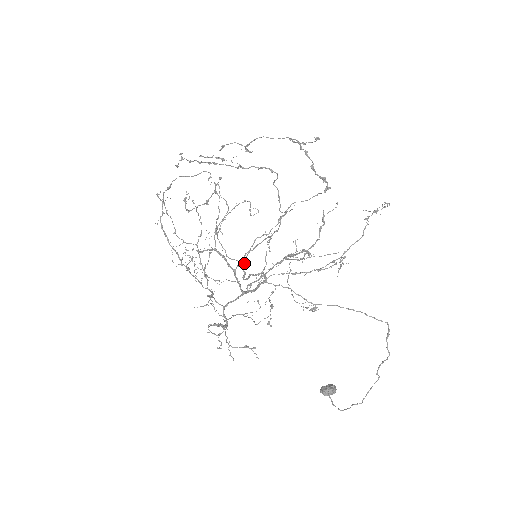
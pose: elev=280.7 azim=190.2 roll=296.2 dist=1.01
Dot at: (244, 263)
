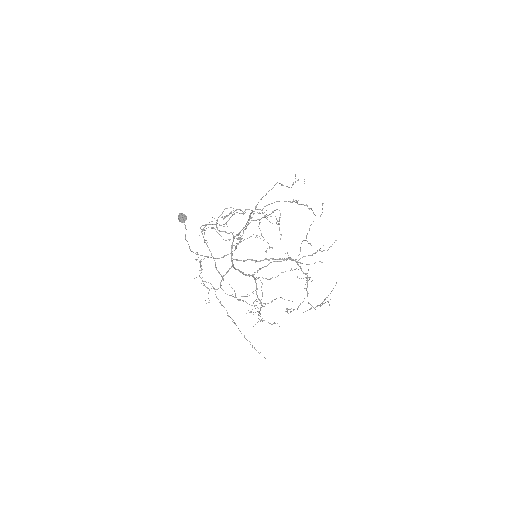
Dot at: occluded
